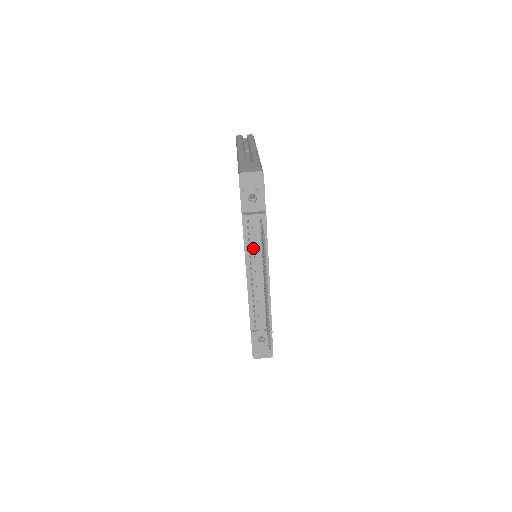
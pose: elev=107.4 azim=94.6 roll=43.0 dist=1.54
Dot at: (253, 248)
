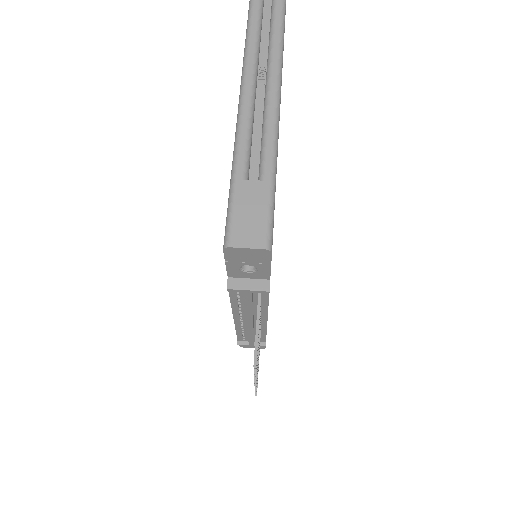
Dot at: occluded
